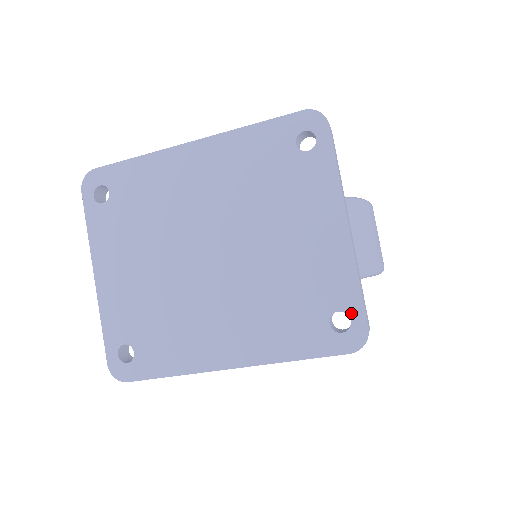
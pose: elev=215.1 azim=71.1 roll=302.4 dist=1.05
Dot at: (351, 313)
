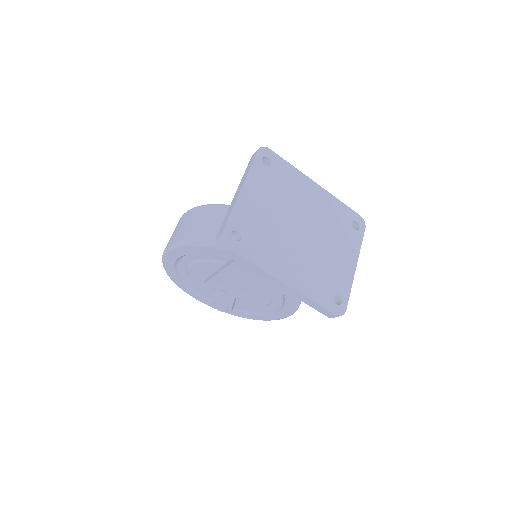
Dot at: (343, 299)
